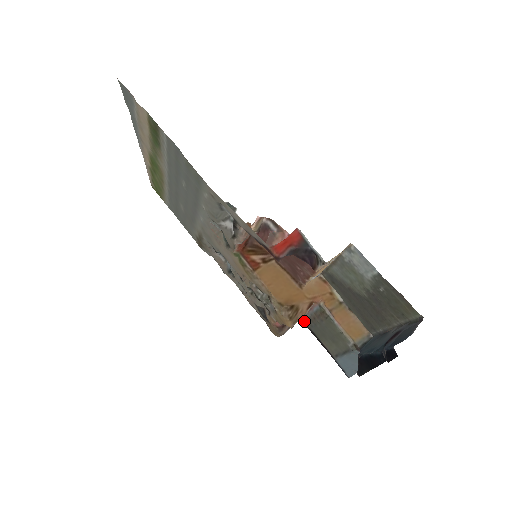
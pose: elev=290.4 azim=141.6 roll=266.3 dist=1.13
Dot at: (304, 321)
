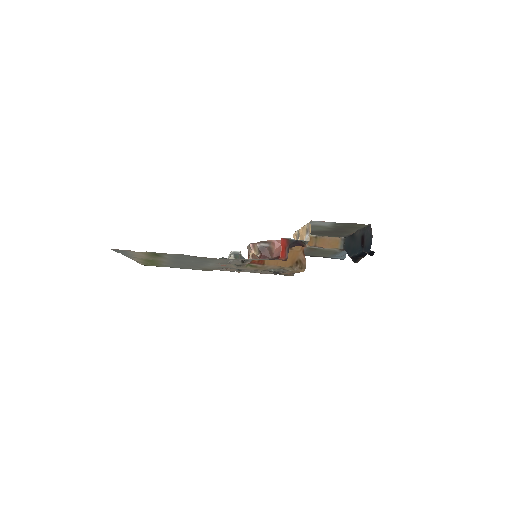
Dot at: occluded
